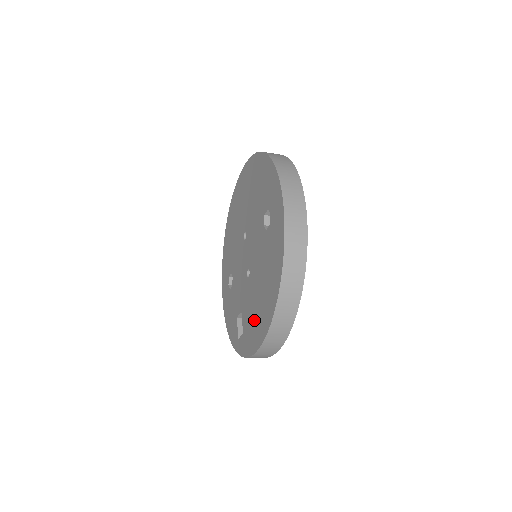
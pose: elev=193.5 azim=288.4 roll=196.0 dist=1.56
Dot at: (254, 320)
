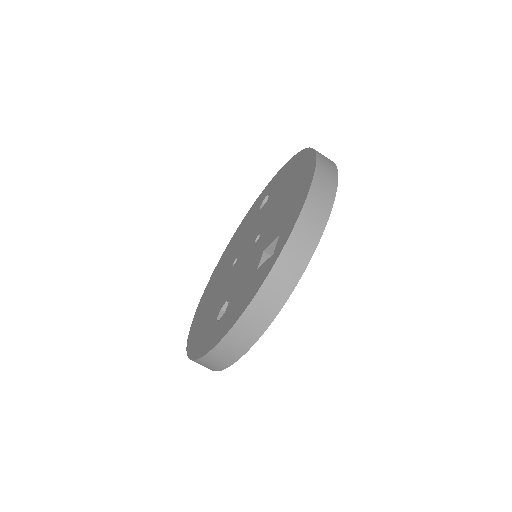
Dot at: (291, 199)
